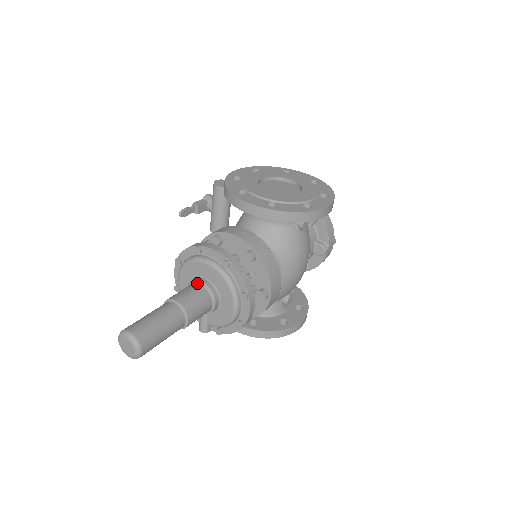
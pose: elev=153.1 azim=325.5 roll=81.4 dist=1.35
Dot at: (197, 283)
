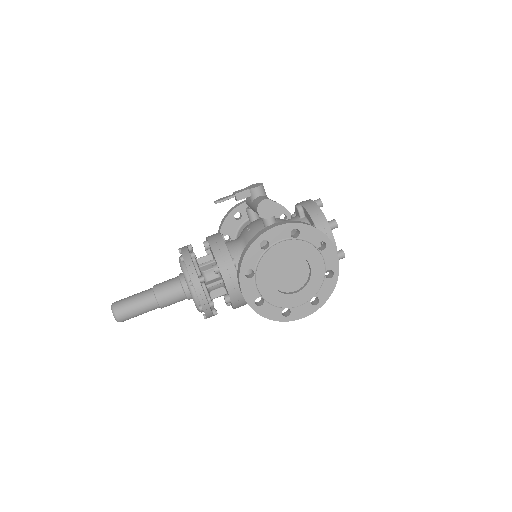
Dot at: (182, 289)
